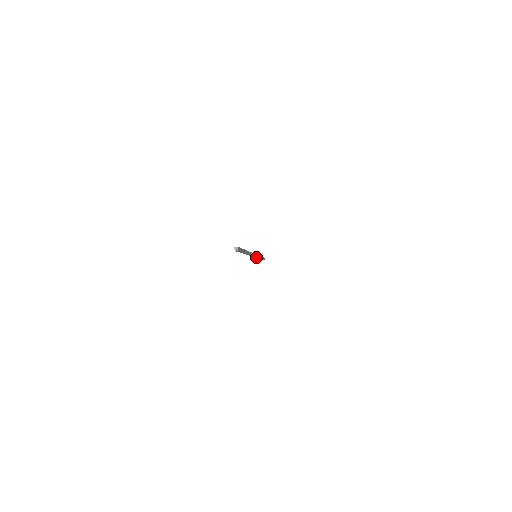
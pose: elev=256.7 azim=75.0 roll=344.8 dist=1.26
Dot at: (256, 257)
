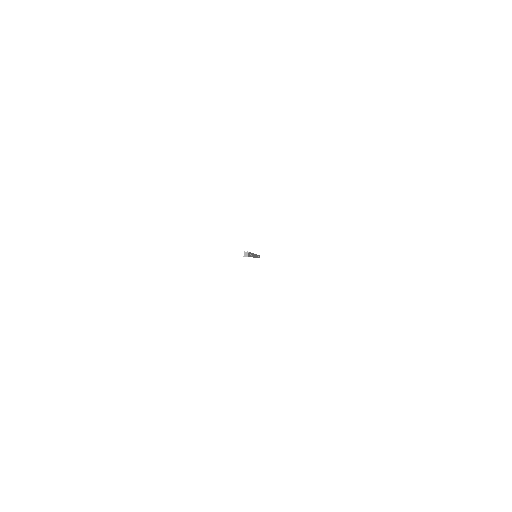
Dot at: occluded
